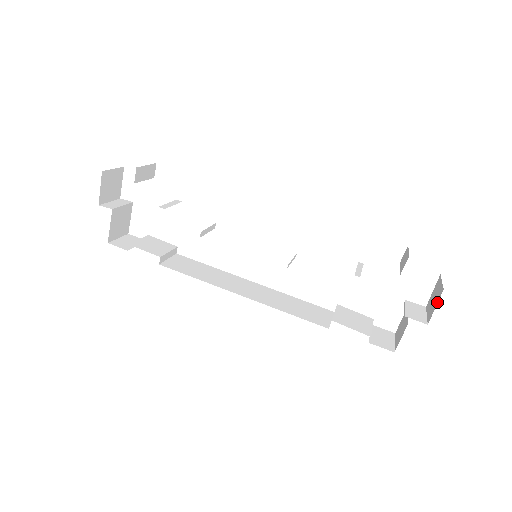
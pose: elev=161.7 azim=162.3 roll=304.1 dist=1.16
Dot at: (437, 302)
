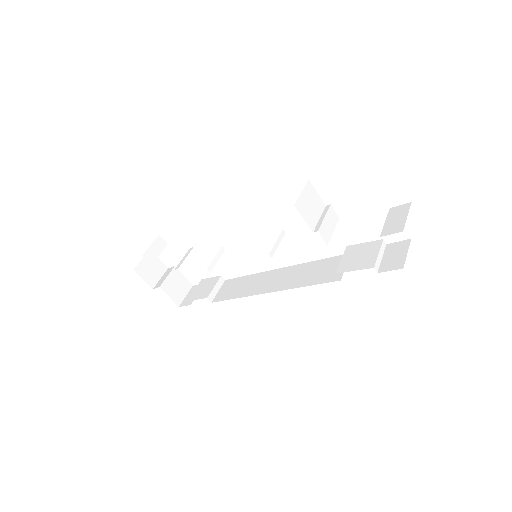
Dot at: occluded
